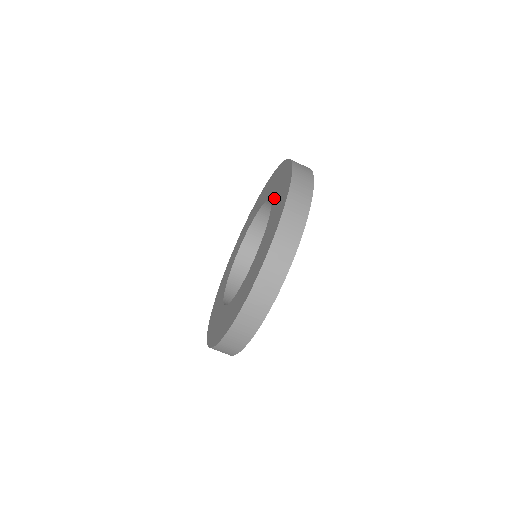
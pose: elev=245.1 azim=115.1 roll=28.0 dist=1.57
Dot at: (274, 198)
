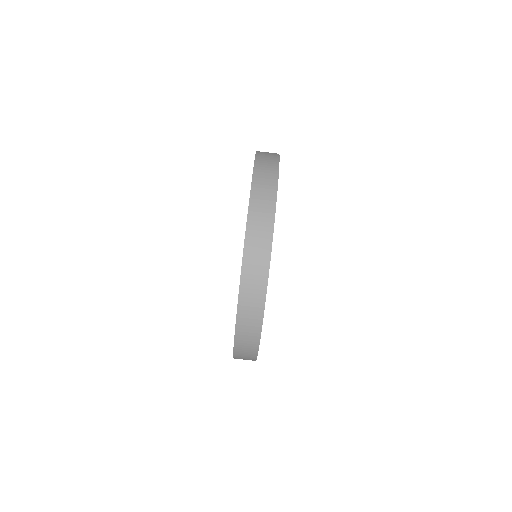
Dot at: occluded
